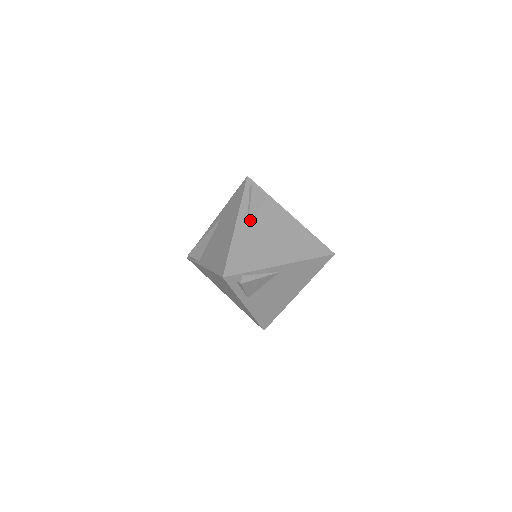
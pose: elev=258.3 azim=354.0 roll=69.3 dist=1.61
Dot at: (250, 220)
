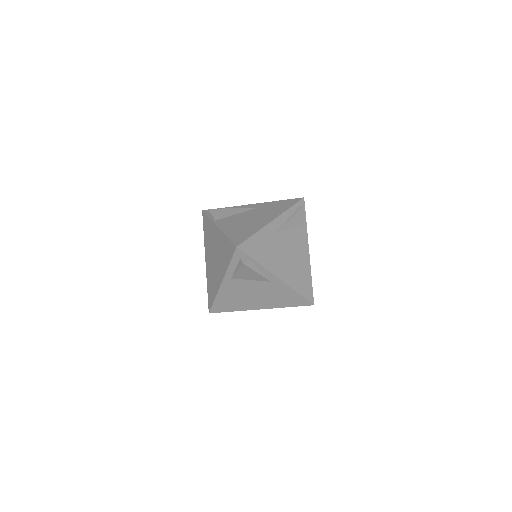
Dot at: (283, 227)
